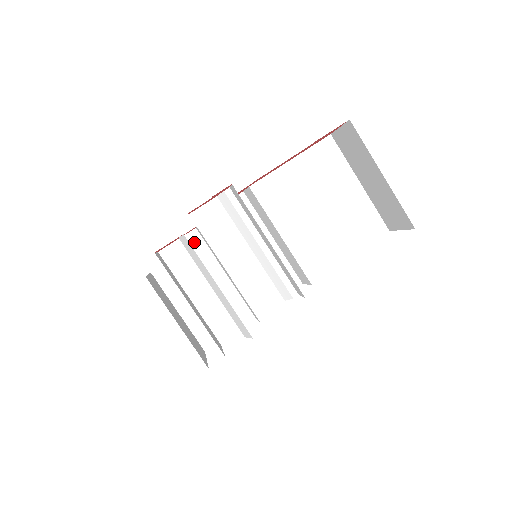
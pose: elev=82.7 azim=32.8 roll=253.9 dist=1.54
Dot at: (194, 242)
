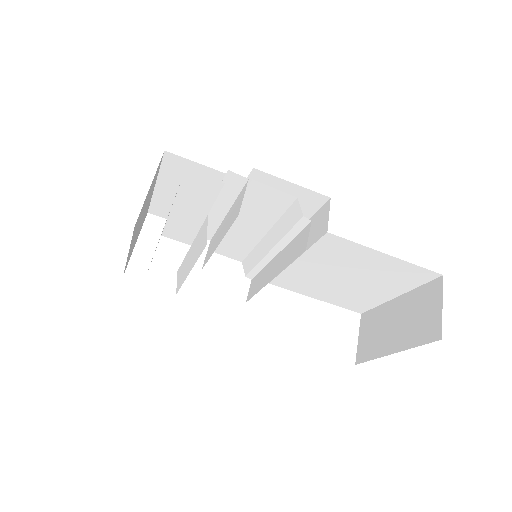
Dot at: (232, 181)
